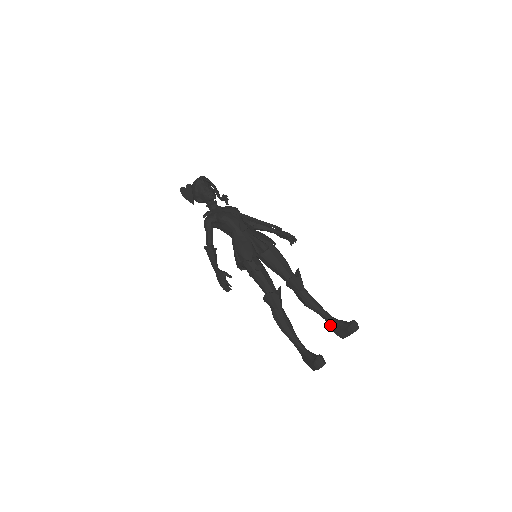
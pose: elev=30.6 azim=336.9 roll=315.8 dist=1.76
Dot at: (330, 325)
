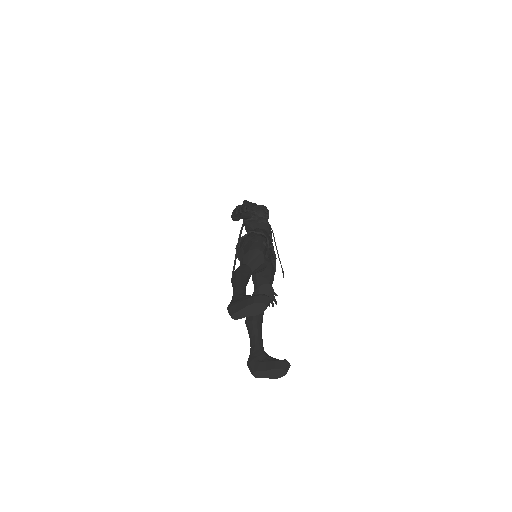
Dot at: (254, 352)
